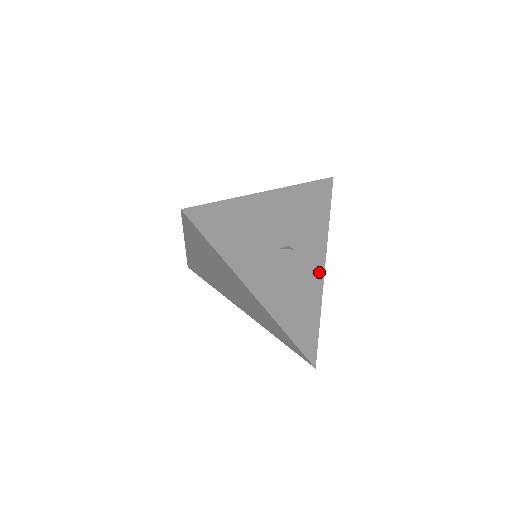
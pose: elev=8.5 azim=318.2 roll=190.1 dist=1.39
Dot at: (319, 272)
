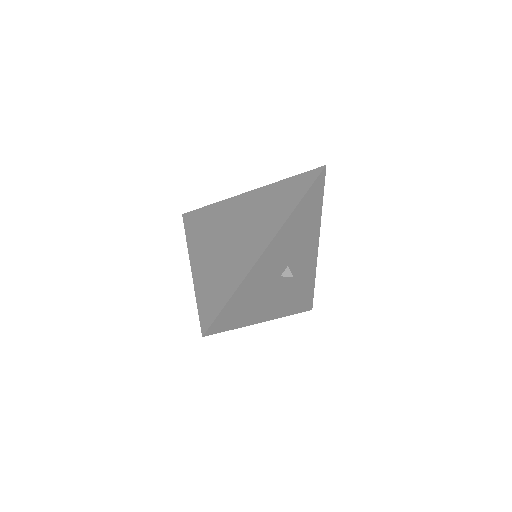
Dot at: (313, 255)
